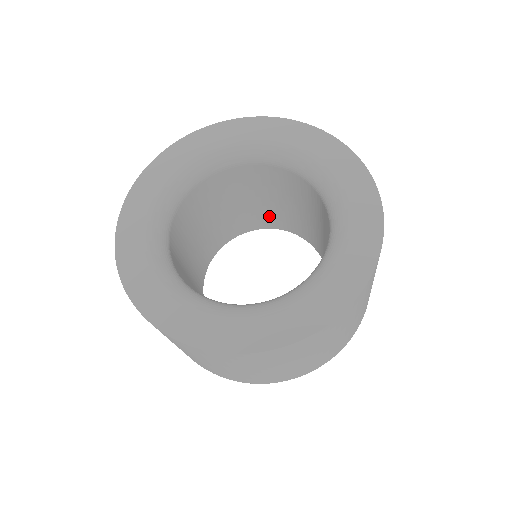
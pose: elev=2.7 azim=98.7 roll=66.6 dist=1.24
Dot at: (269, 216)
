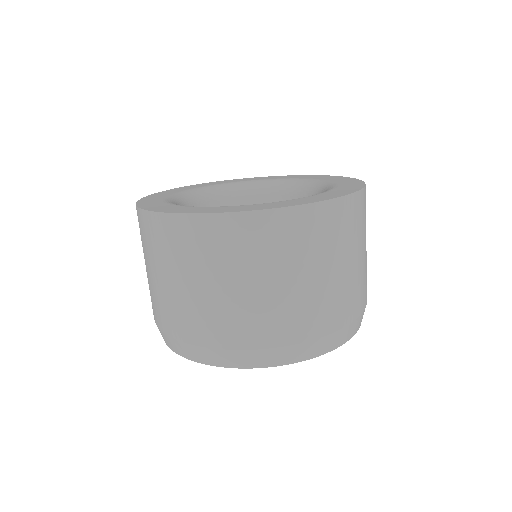
Dot at: occluded
